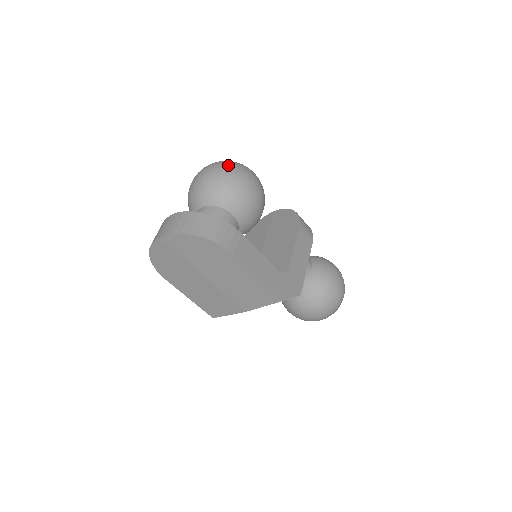
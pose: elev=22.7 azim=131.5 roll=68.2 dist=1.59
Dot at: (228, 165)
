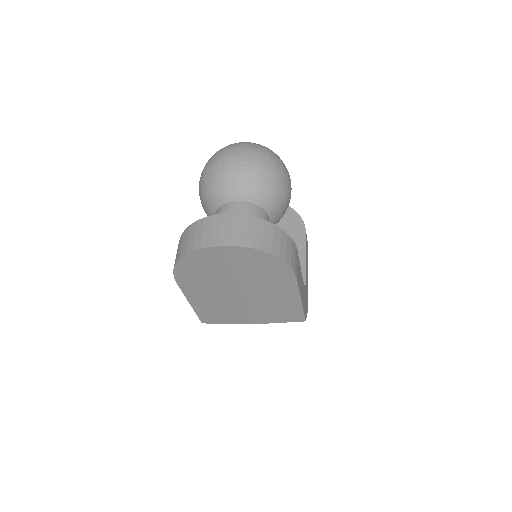
Dot at: (270, 154)
